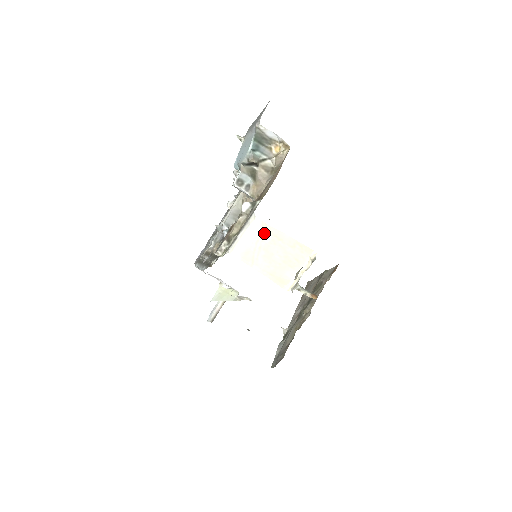
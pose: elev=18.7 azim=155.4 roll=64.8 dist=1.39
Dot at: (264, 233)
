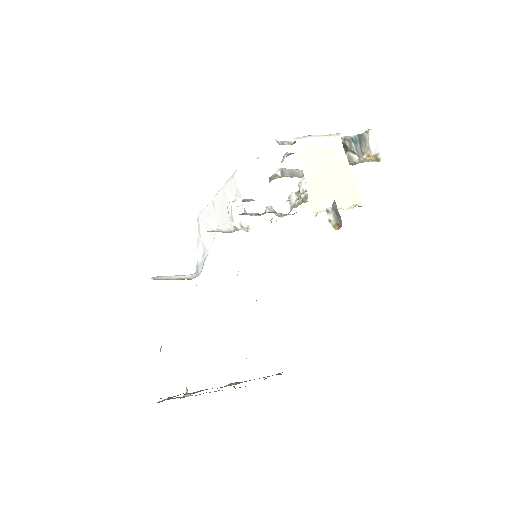
Dot at: (334, 153)
